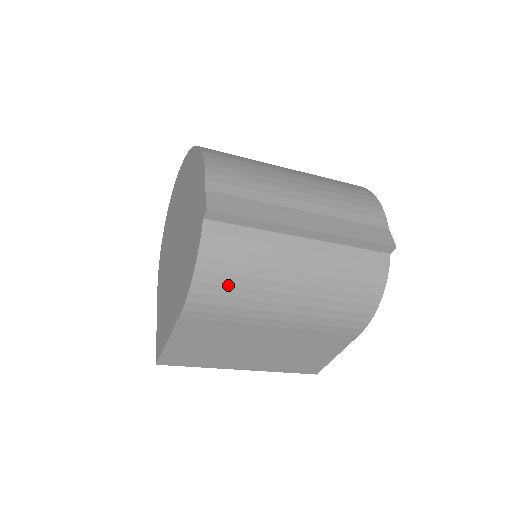
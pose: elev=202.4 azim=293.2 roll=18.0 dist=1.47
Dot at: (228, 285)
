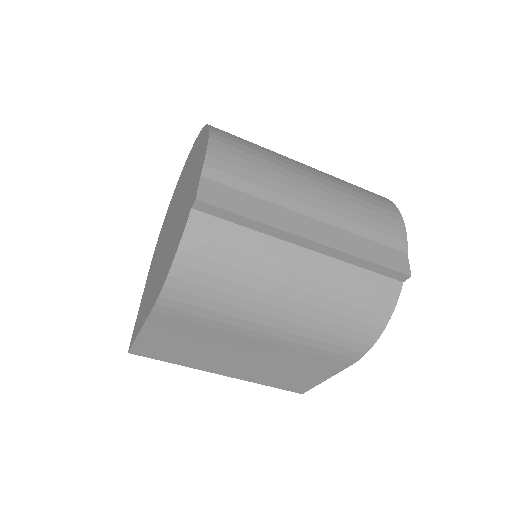
Dot at: (209, 286)
